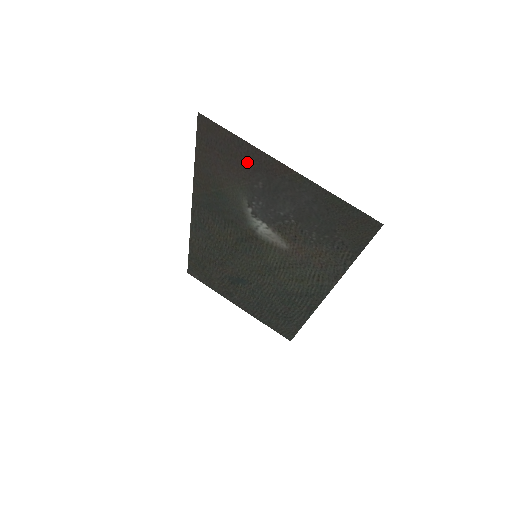
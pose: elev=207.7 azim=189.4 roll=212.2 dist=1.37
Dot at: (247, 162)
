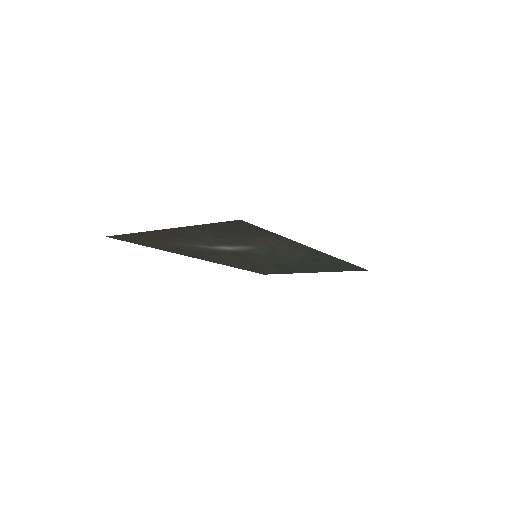
Dot at: (156, 237)
